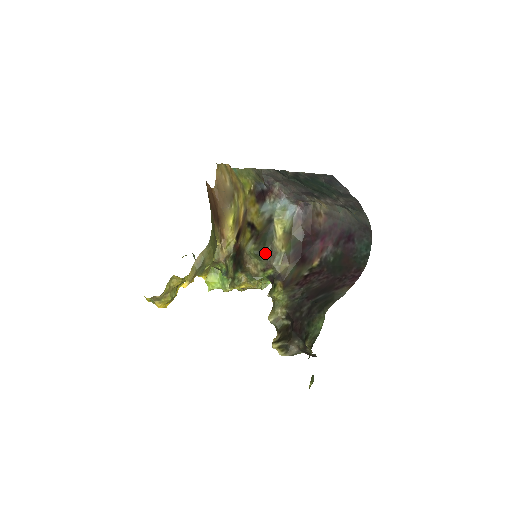
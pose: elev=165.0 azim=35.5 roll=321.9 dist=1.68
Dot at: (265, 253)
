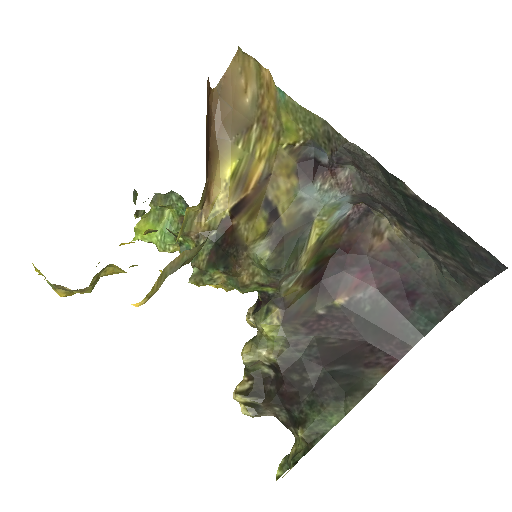
Dot at: (283, 272)
